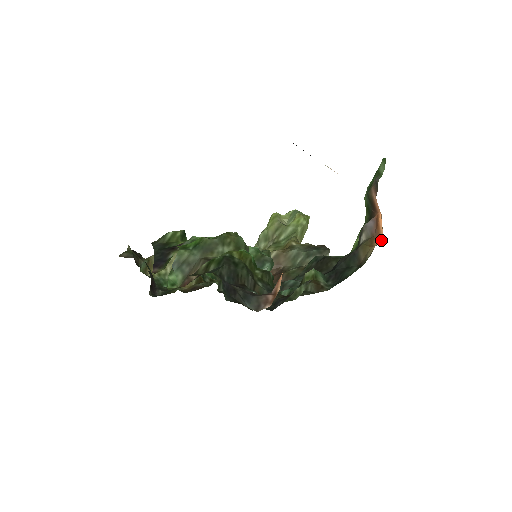
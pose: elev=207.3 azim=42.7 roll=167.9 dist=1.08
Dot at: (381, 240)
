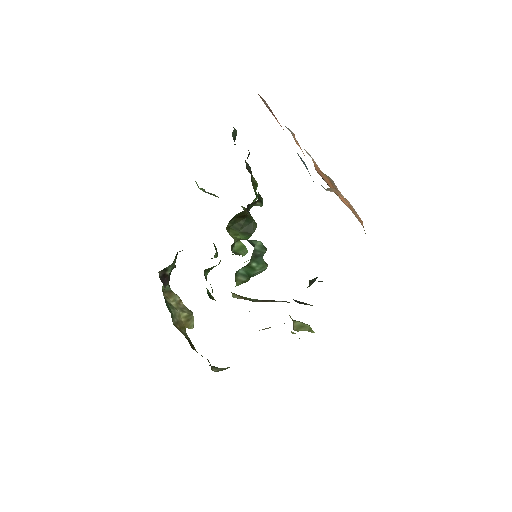
Dot at: occluded
